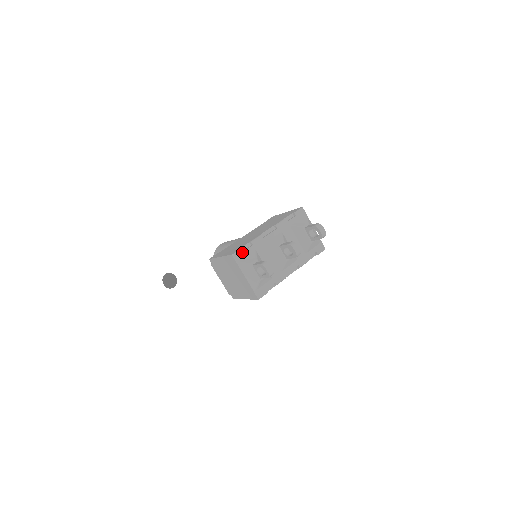
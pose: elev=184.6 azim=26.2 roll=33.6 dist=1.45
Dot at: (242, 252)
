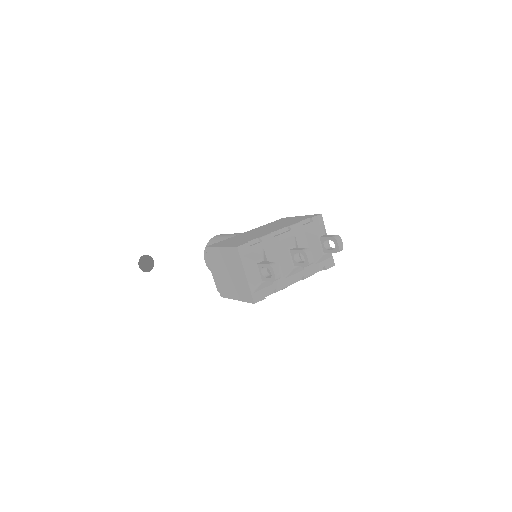
Dot at: (248, 247)
